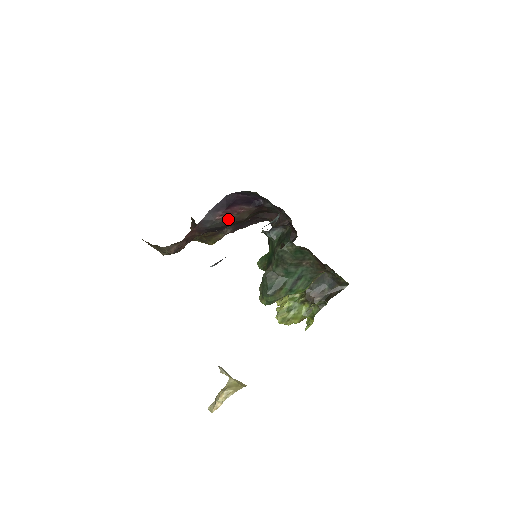
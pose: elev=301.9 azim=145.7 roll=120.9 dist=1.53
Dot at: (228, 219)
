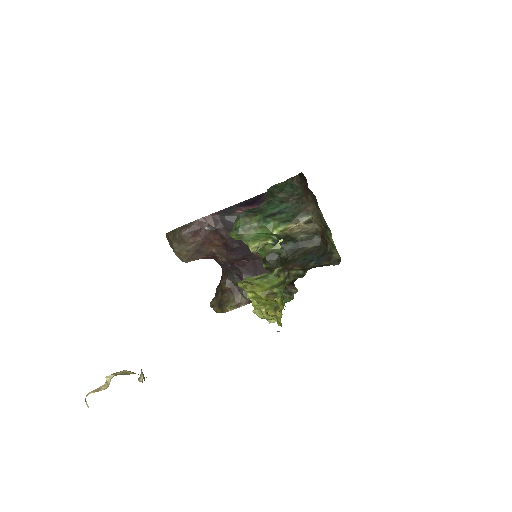
Dot at: occluded
